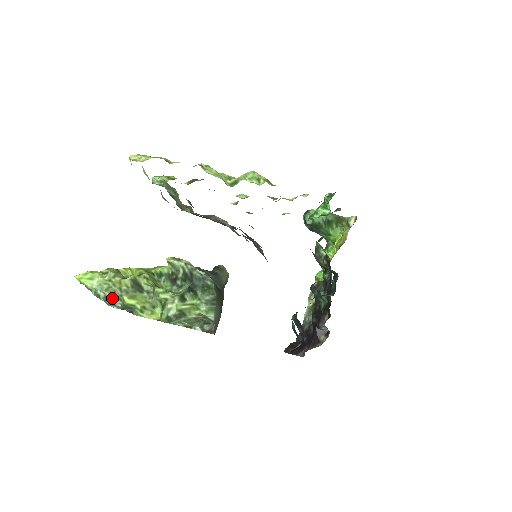
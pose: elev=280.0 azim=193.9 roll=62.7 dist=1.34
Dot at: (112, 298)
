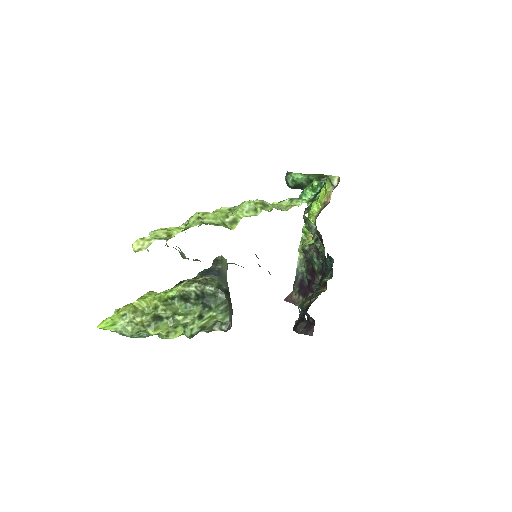
Dot at: (137, 333)
